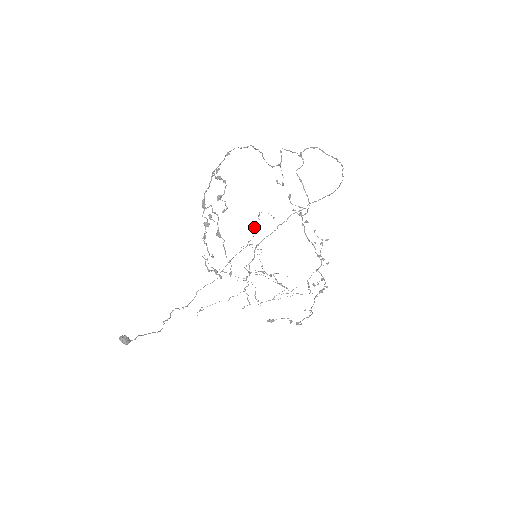
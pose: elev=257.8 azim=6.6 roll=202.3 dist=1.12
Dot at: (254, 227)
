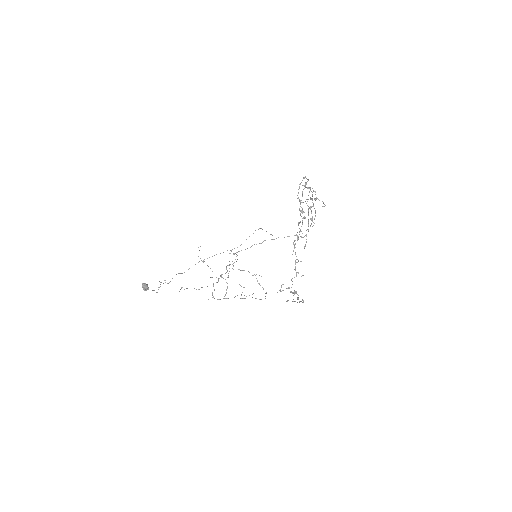
Dot at: occluded
